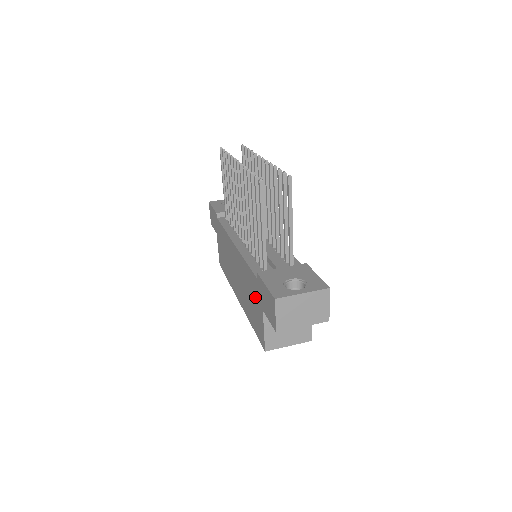
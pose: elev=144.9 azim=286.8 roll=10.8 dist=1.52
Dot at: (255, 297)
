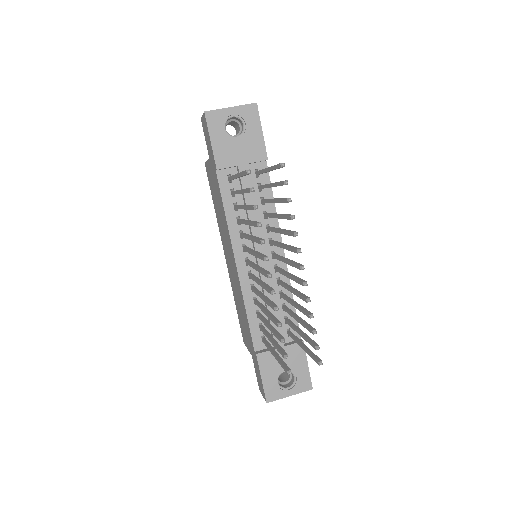
Dot at: (247, 335)
